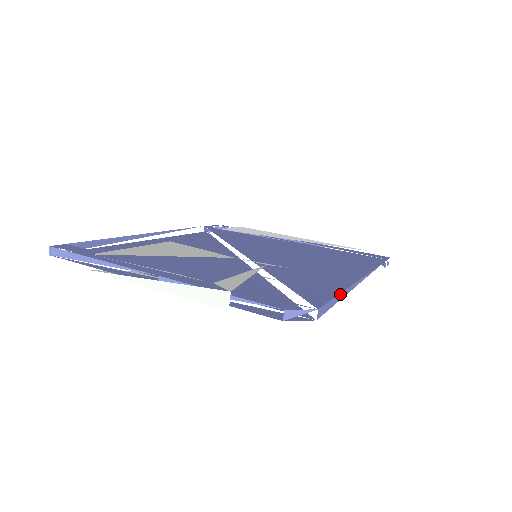
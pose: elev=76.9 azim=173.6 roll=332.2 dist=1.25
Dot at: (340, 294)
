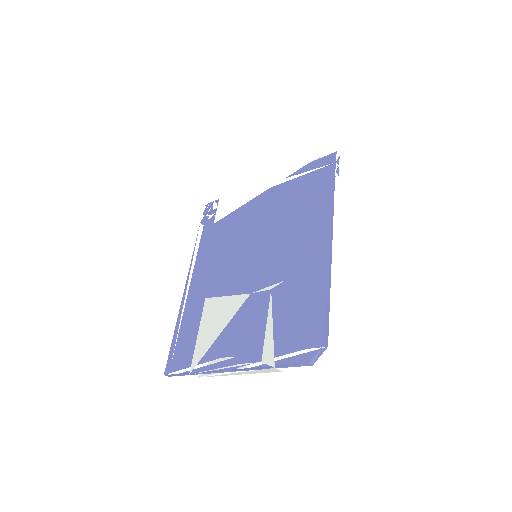
Dot at: (327, 297)
